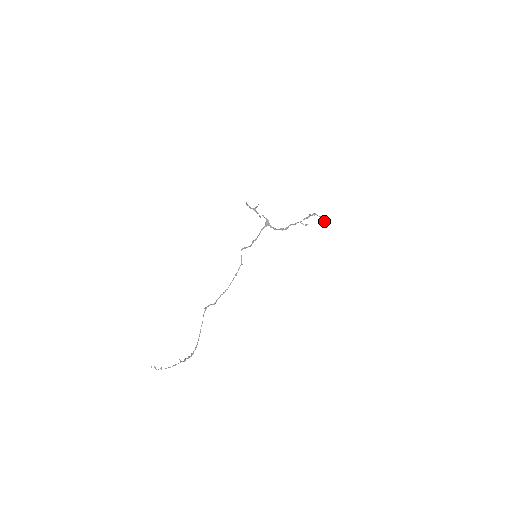
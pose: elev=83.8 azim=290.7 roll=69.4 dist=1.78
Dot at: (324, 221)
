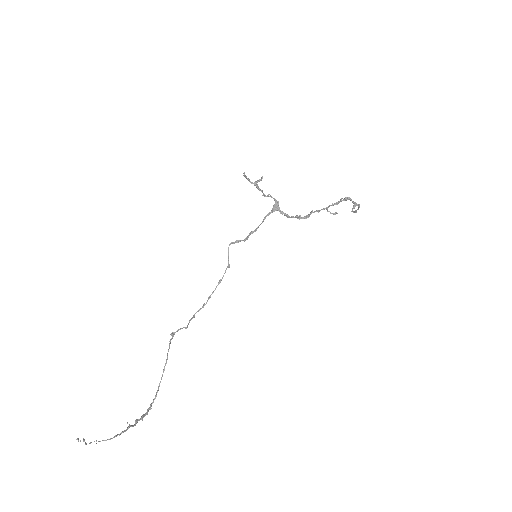
Dot at: (356, 210)
